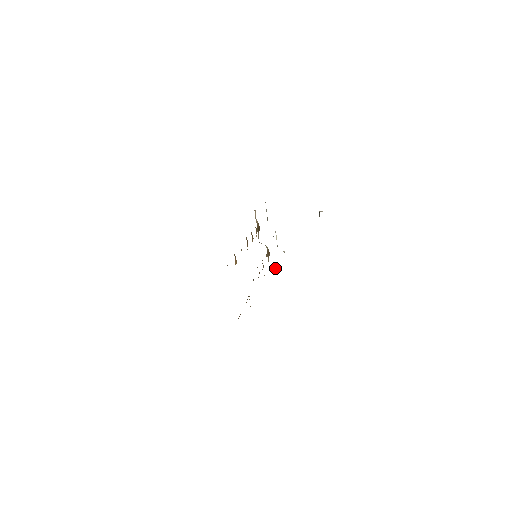
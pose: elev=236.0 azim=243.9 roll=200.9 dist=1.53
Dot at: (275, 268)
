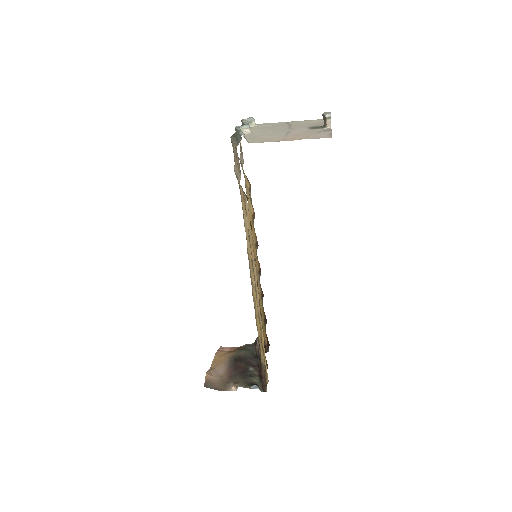
Dot at: occluded
